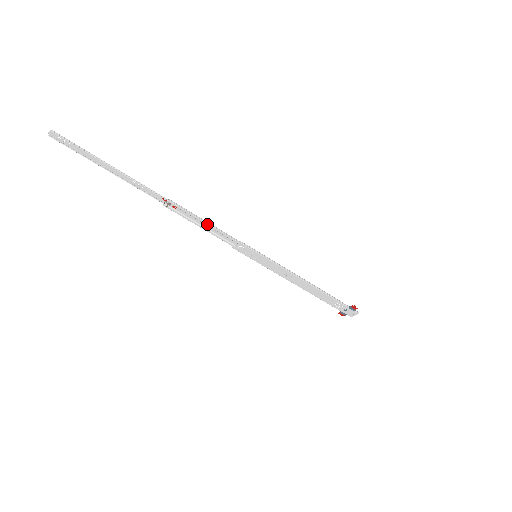
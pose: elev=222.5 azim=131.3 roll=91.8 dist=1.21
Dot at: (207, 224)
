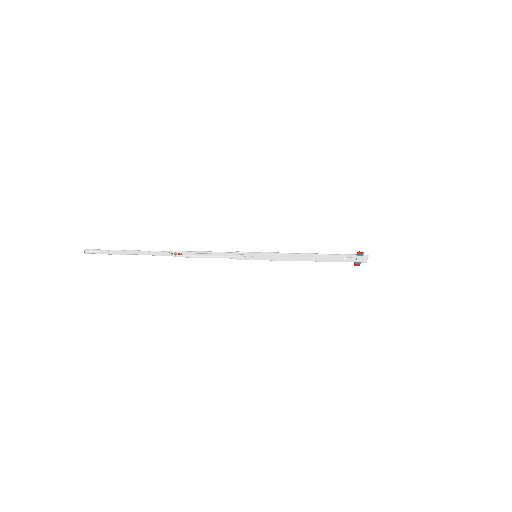
Dot at: (207, 253)
